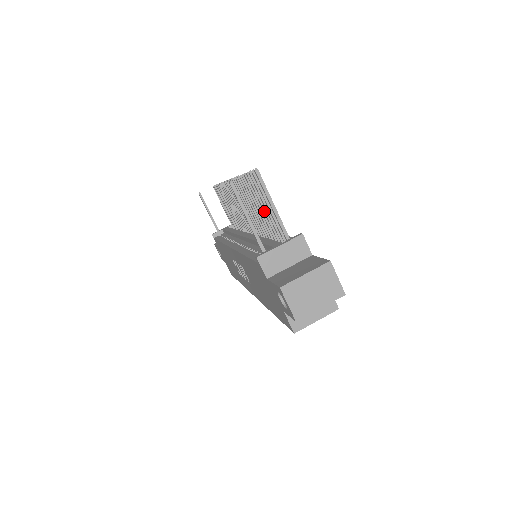
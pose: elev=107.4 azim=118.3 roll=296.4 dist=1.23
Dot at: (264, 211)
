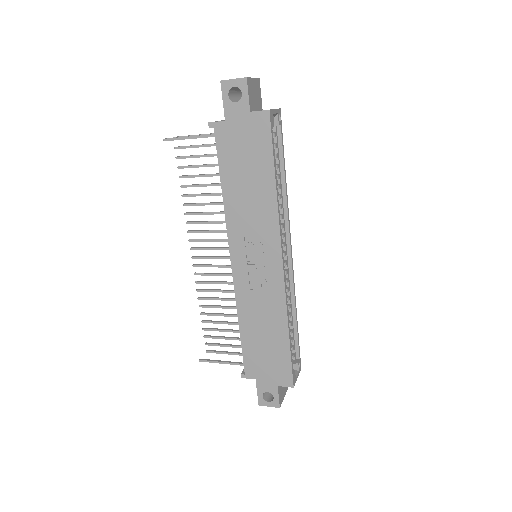
Dot at: (205, 165)
